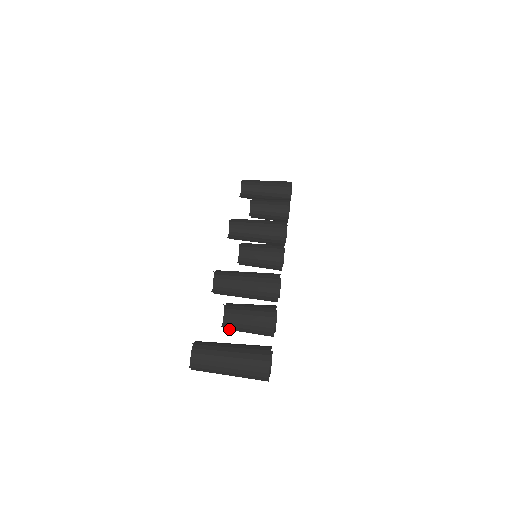
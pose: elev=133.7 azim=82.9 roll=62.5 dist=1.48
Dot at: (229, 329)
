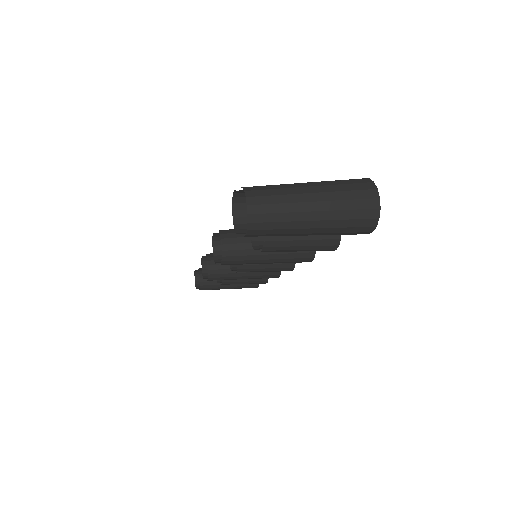
Dot at: (272, 238)
